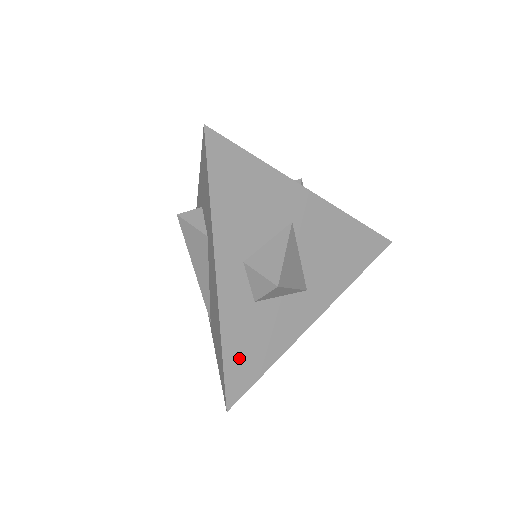
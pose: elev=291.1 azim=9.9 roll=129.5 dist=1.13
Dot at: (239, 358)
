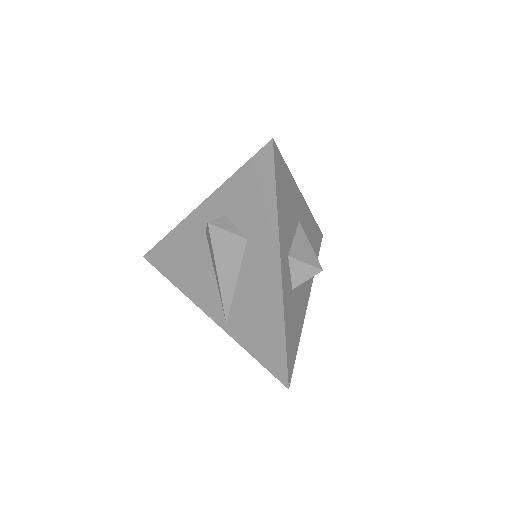
Dot at: (290, 340)
